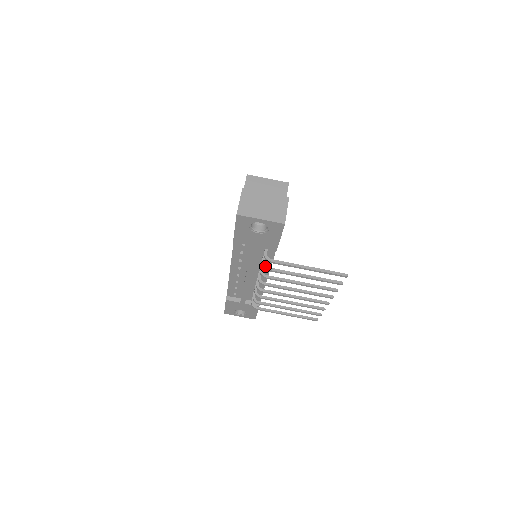
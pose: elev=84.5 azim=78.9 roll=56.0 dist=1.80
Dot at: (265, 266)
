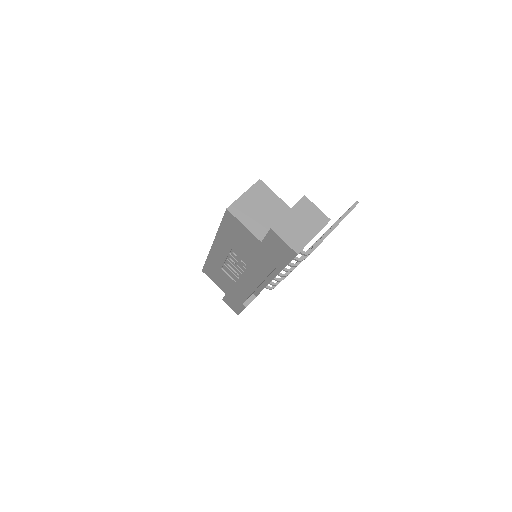
Dot at: (300, 259)
